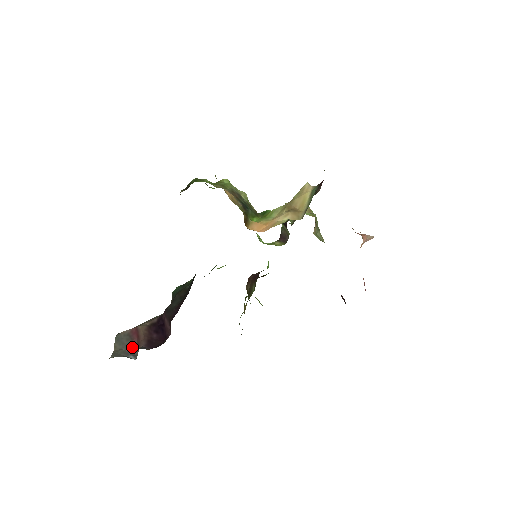
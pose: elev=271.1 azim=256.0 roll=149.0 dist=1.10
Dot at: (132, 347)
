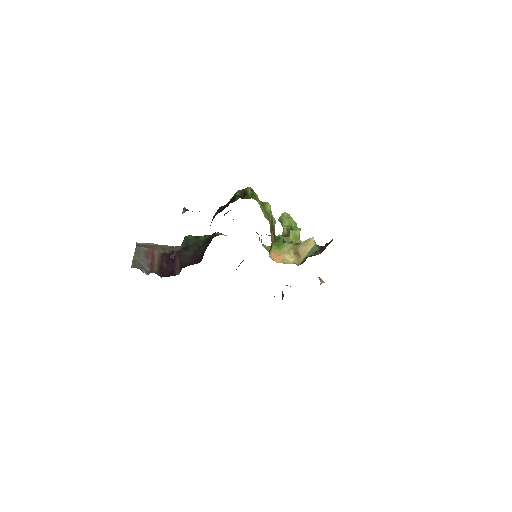
Dot at: (146, 264)
